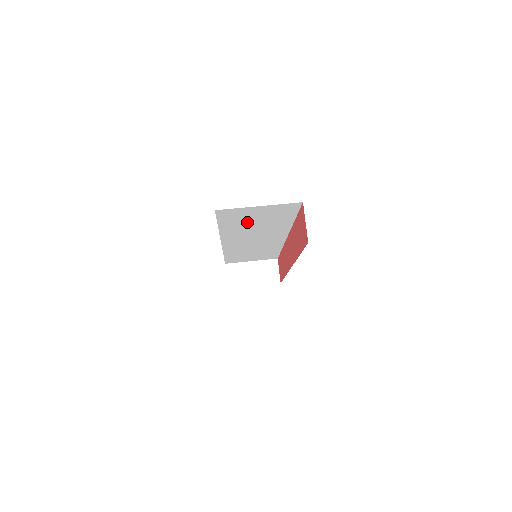
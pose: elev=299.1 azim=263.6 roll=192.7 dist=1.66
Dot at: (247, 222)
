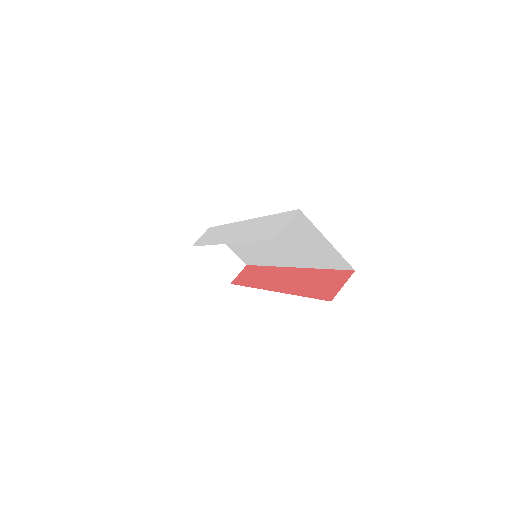
Dot at: (294, 235)
